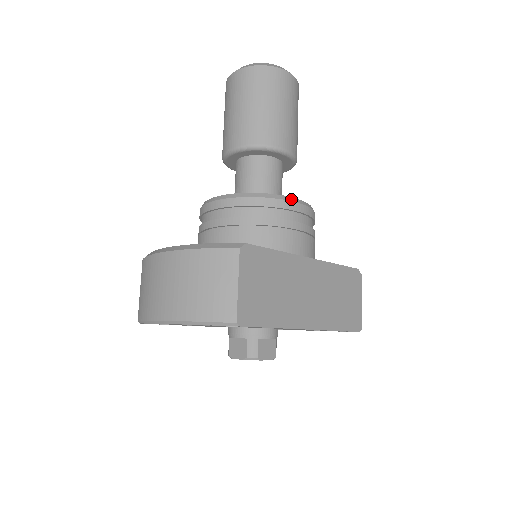
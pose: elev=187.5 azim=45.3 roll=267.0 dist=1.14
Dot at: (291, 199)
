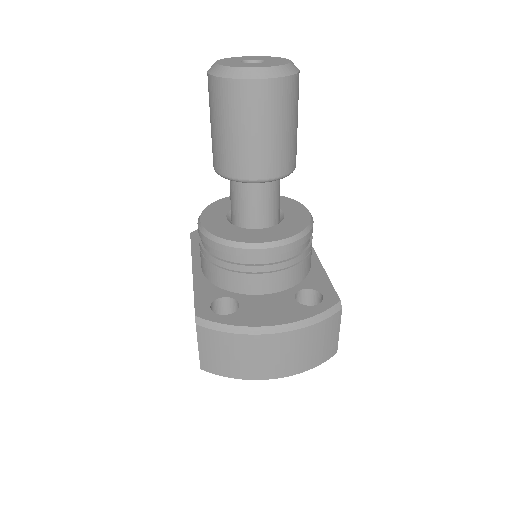
Dot at: (312, 219)
